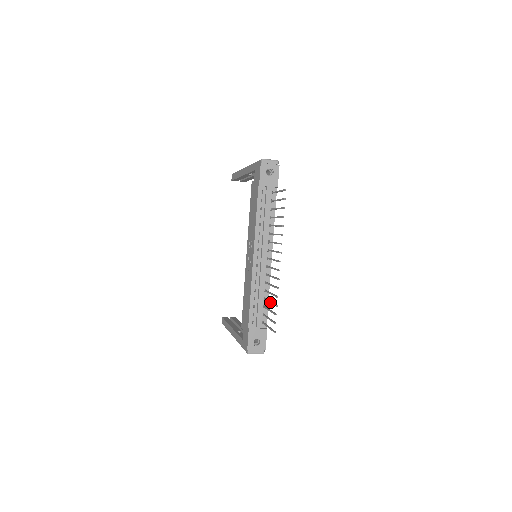
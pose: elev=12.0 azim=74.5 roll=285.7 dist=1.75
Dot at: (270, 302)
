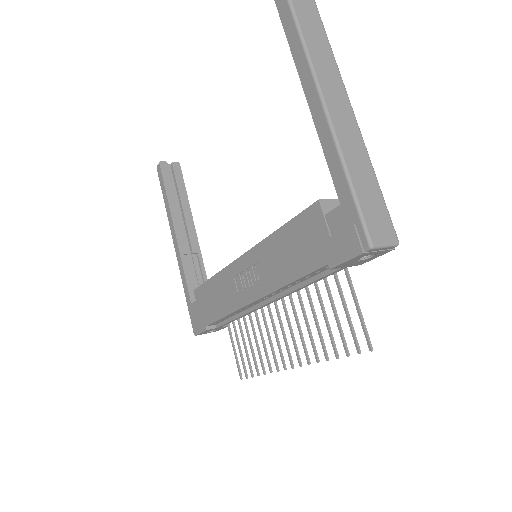
Dot at: (250, 347)
